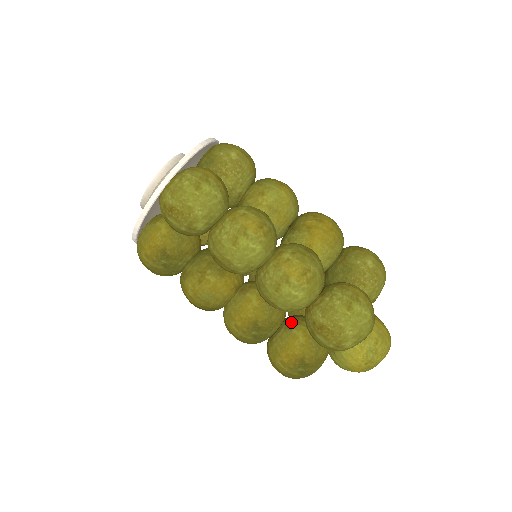
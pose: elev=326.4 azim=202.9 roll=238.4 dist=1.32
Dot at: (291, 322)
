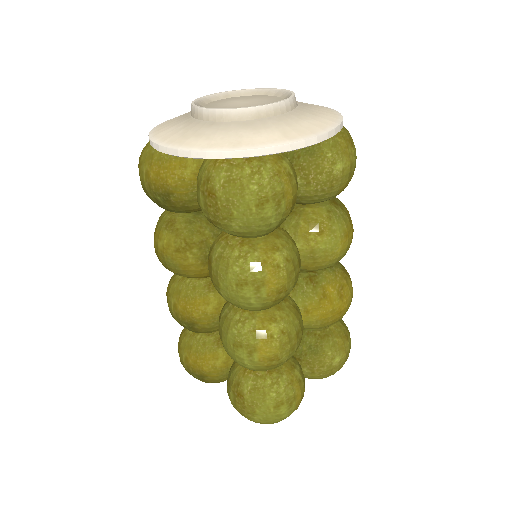
Dot at: occluded
